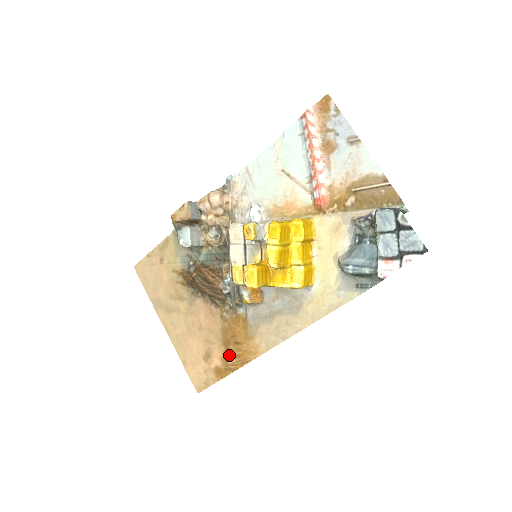
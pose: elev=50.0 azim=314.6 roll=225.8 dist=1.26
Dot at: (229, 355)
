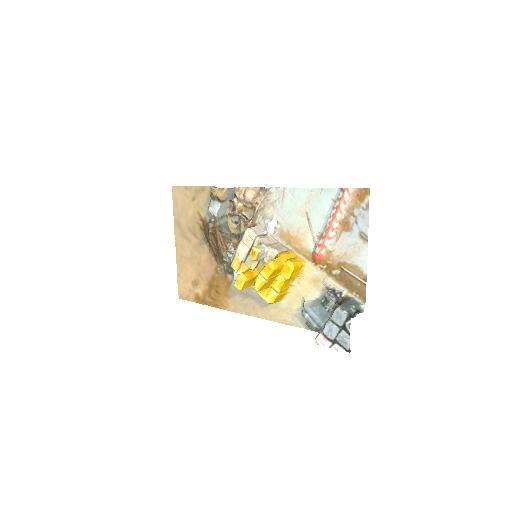
Dot at: (209, 294)
